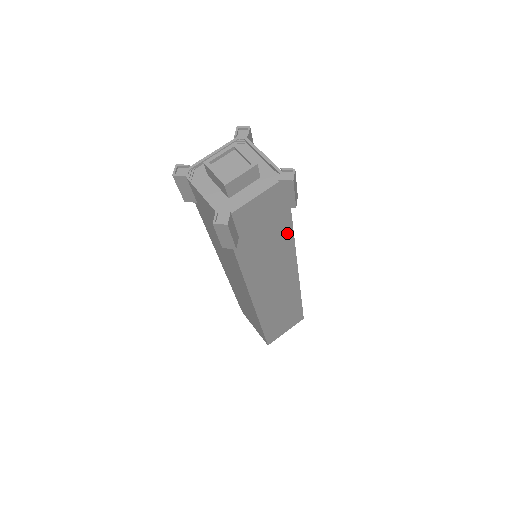
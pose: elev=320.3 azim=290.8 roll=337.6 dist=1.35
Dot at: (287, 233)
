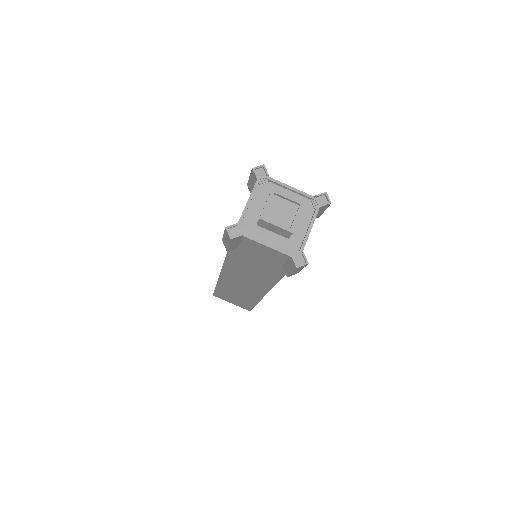
Dot at: occluded
